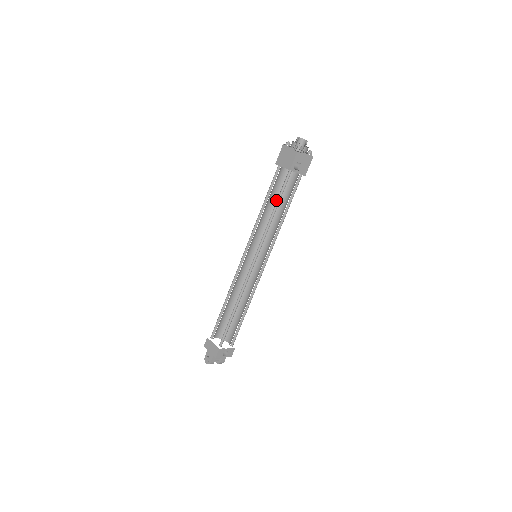
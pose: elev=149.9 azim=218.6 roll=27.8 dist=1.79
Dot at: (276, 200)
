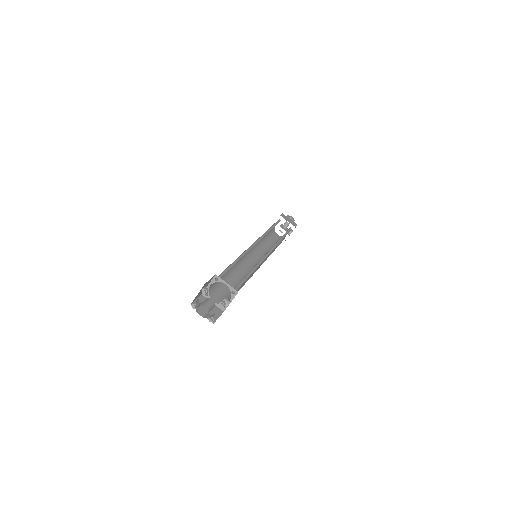
Dot at: (230, 268)
